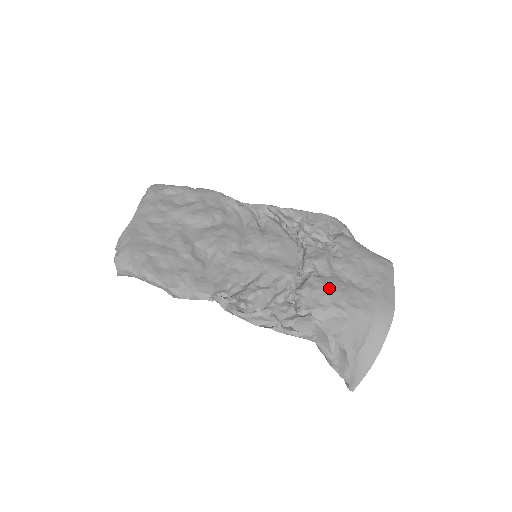
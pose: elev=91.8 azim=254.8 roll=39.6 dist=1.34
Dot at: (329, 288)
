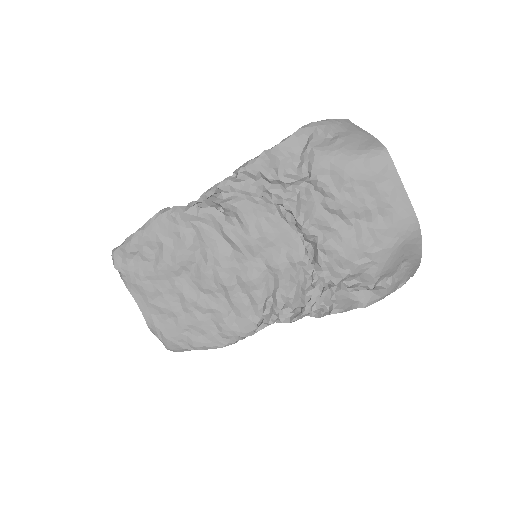
Dot at: (343, 249)
